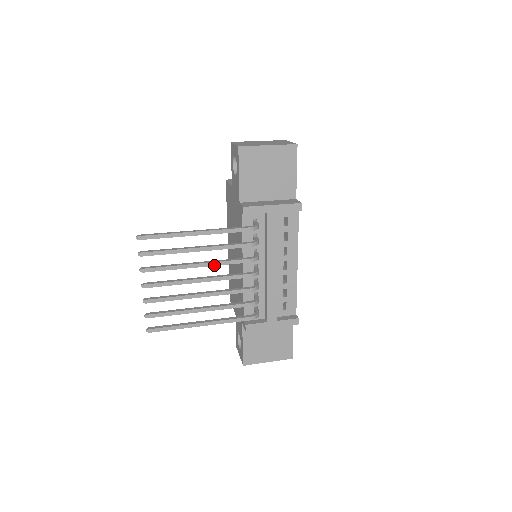
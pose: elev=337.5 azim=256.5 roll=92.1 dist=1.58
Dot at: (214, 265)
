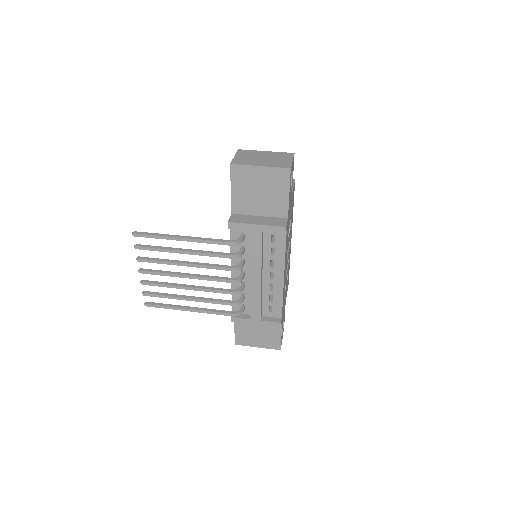
Dot at: (198, 267)
